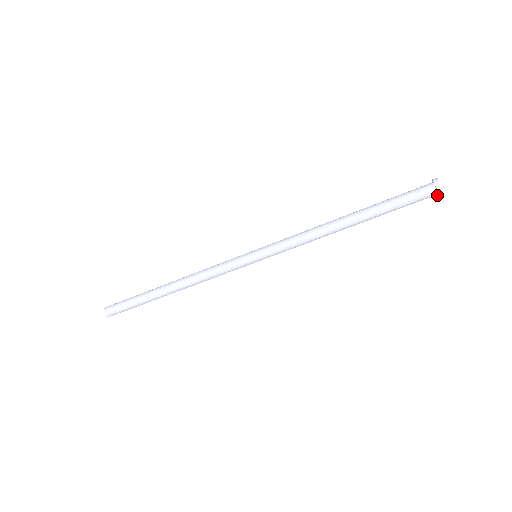
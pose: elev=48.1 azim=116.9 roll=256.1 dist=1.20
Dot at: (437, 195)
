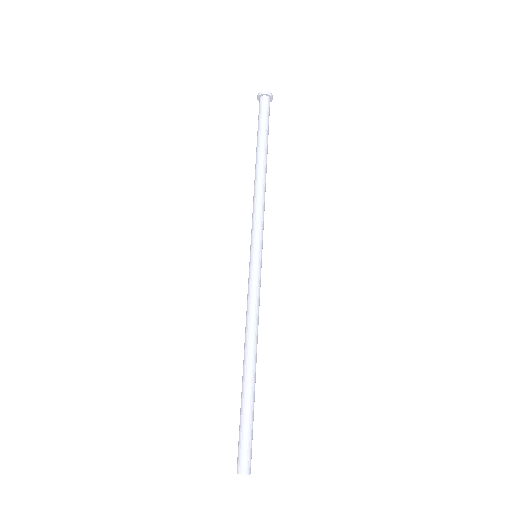
Dot at: occluded
